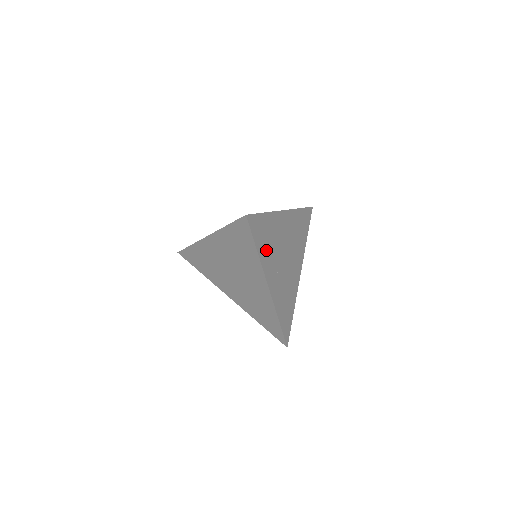
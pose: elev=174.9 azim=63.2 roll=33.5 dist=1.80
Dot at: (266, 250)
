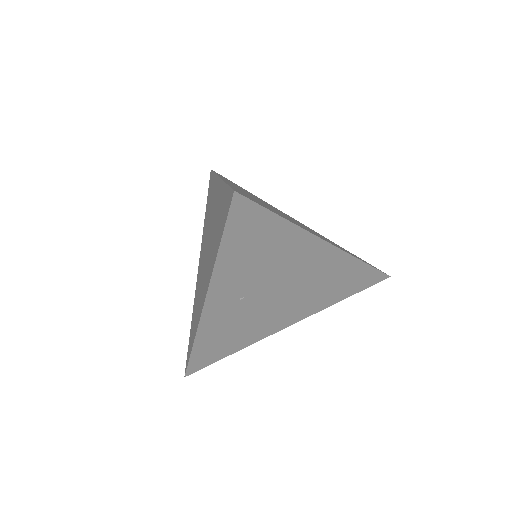
Dot at: (241, 260)
